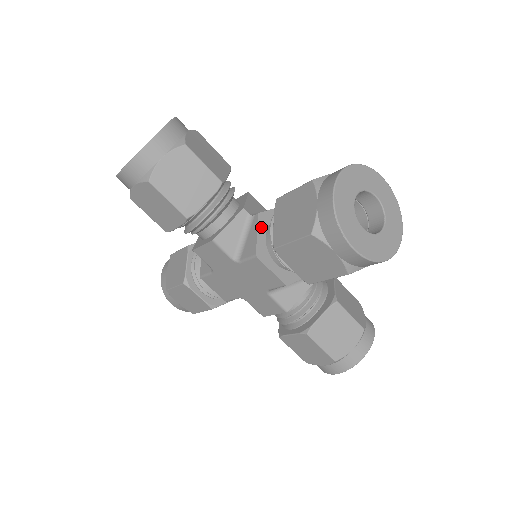
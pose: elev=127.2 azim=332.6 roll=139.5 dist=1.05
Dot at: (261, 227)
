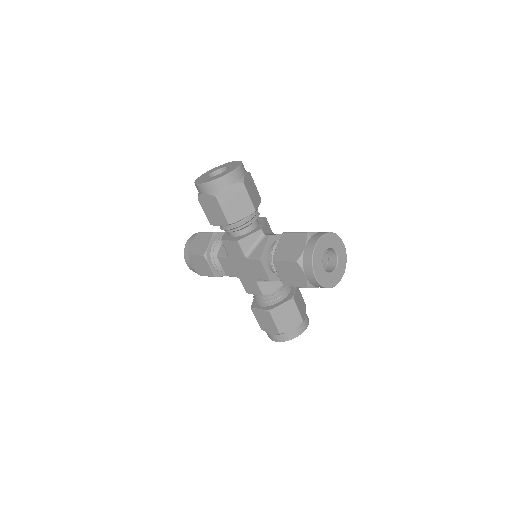
Dot at: (268, 243)
